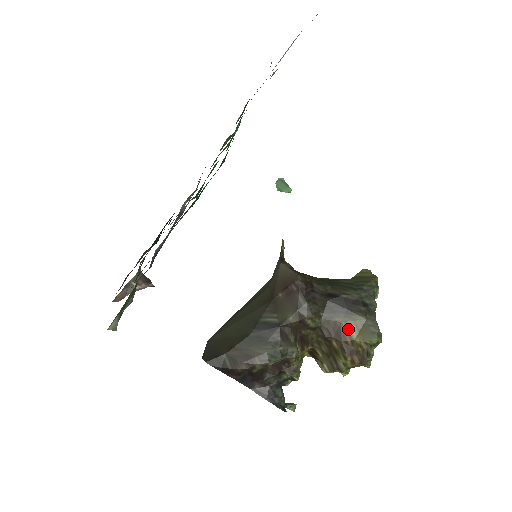
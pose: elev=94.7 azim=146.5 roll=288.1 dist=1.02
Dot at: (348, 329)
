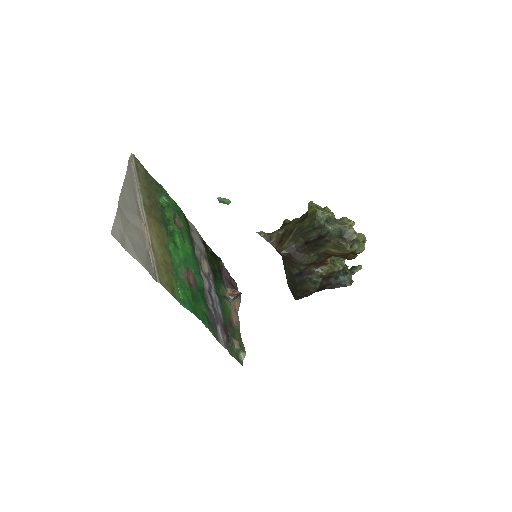
Dot at: (331, 252)
